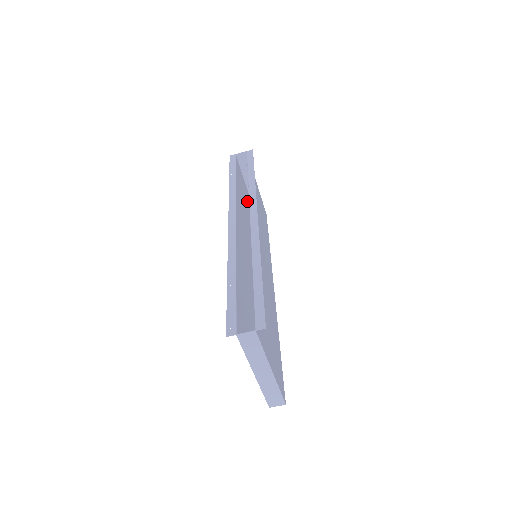
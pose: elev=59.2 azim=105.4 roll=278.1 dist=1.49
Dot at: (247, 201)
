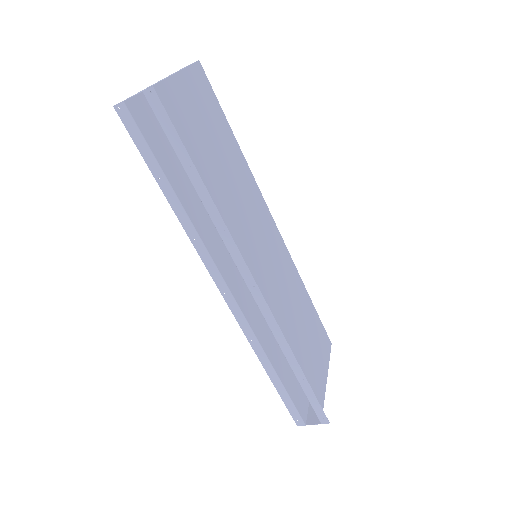
Dot at: occluded
